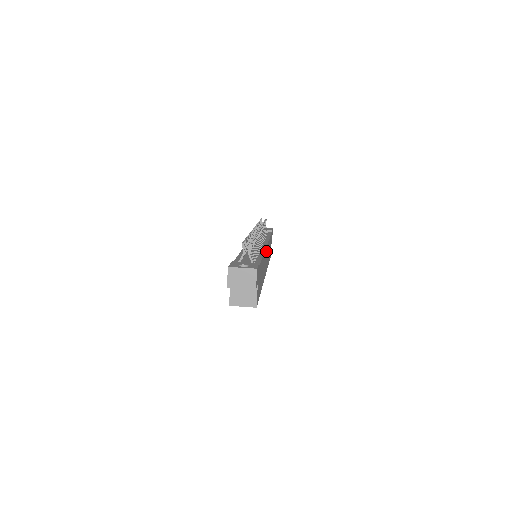
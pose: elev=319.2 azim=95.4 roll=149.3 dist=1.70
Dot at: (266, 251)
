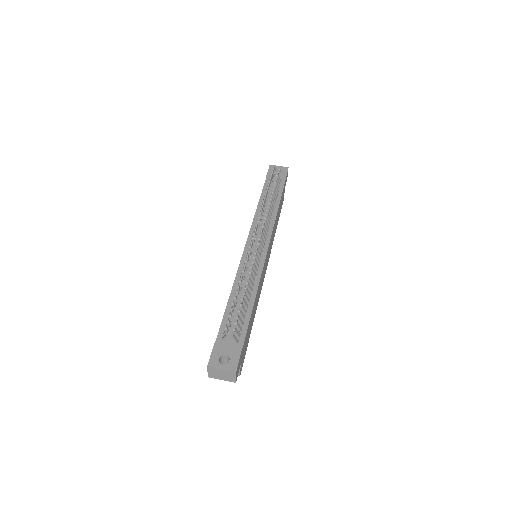
Dot at: (266, 257)
